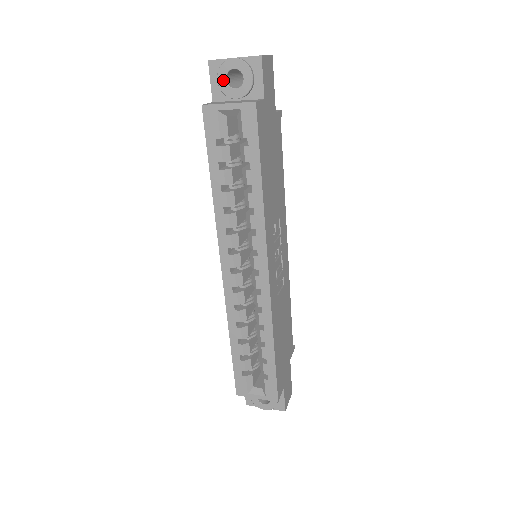
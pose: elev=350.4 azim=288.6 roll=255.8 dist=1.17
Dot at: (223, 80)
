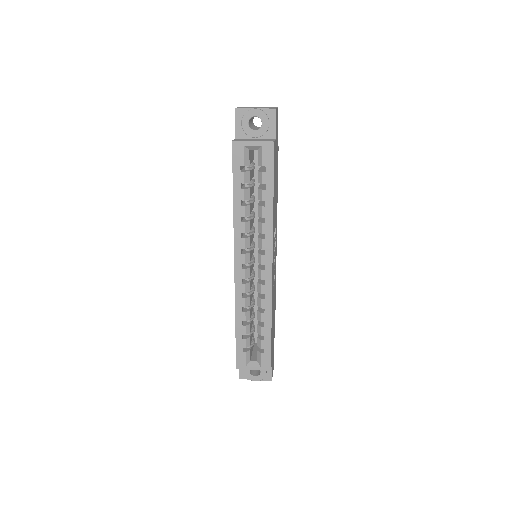
Dot at: (246, 123)
